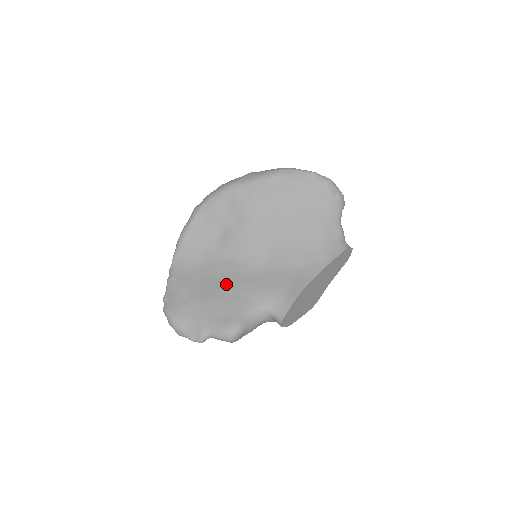
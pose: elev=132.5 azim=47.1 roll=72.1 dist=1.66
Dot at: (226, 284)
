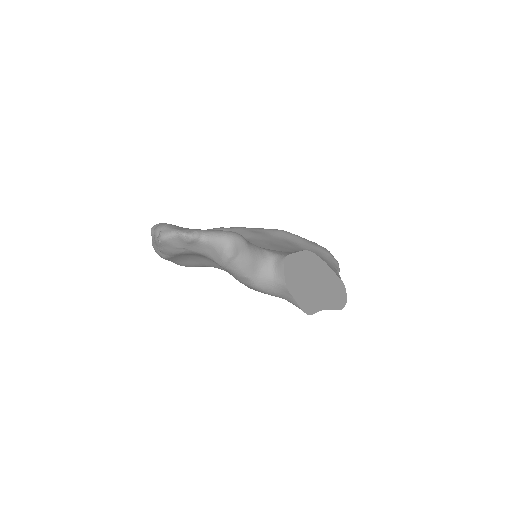
Dot at: occluded
